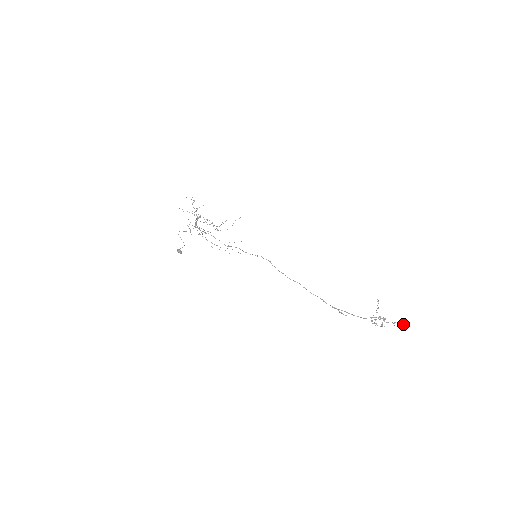
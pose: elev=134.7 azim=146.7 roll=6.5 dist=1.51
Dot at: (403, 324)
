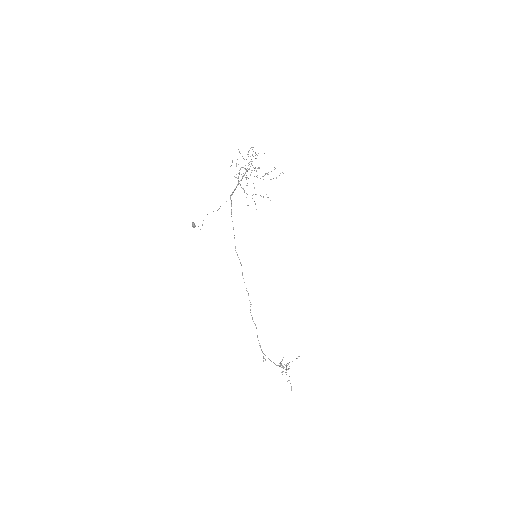
Dot at: (291, 390)
